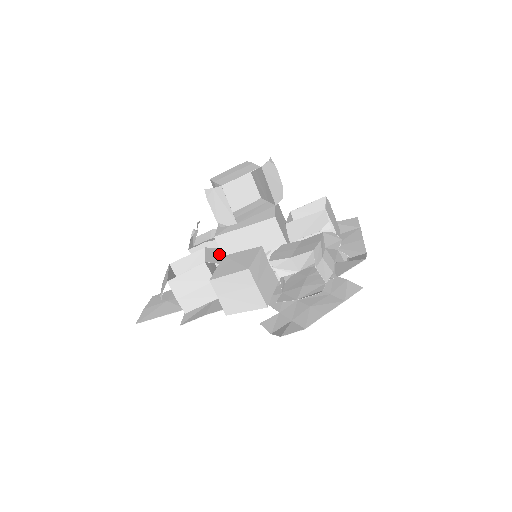
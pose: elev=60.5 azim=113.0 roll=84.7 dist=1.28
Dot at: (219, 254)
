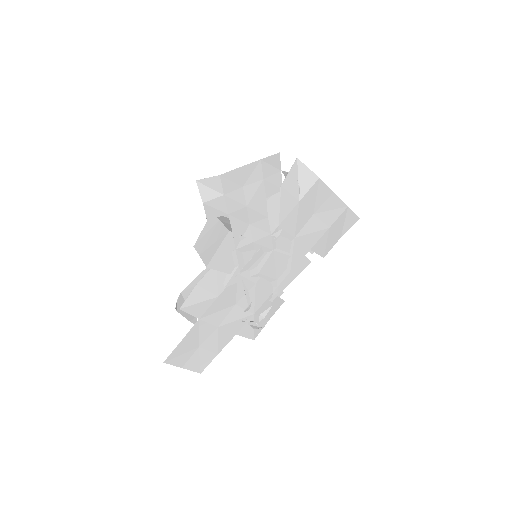
Dot at: occluded
